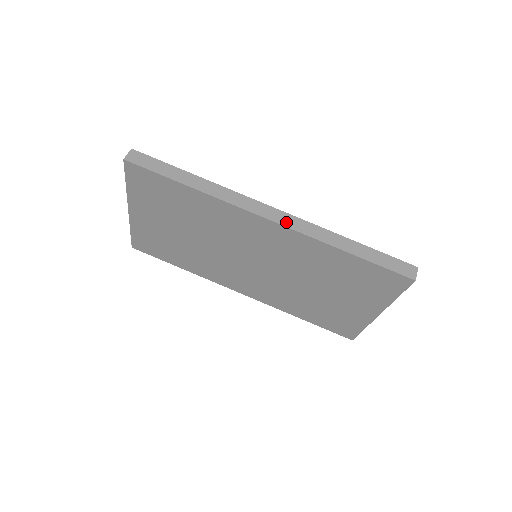
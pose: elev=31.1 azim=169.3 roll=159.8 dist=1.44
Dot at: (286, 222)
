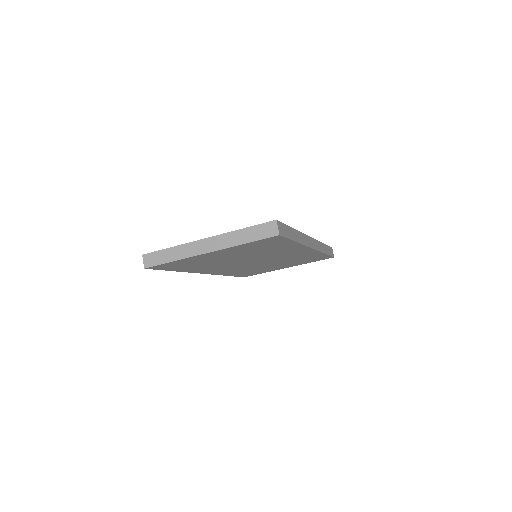
Dot at: (316, 246)
